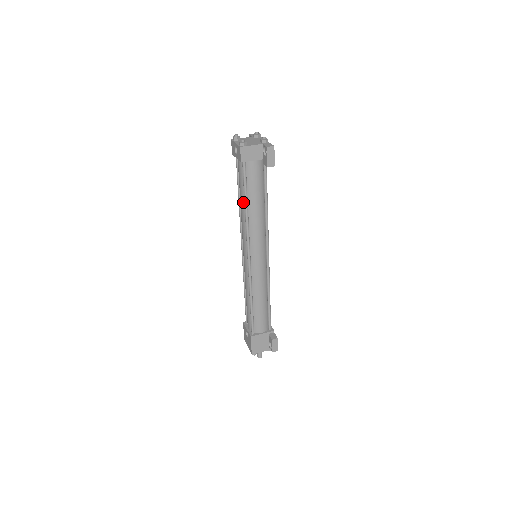
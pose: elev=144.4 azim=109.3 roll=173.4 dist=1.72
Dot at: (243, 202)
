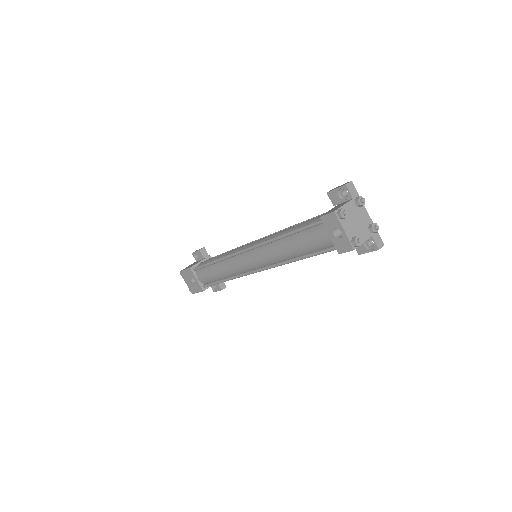
Dot at: (296, 253)
